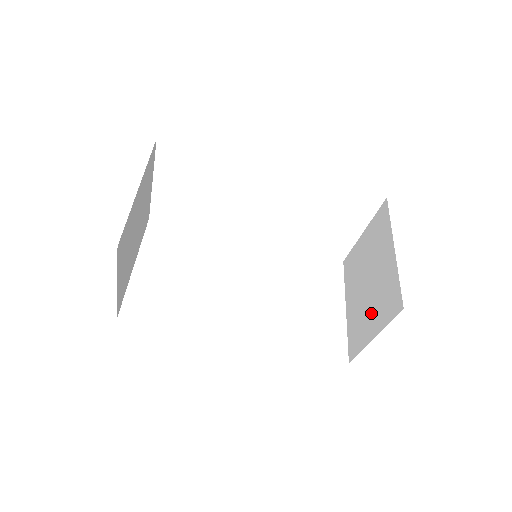
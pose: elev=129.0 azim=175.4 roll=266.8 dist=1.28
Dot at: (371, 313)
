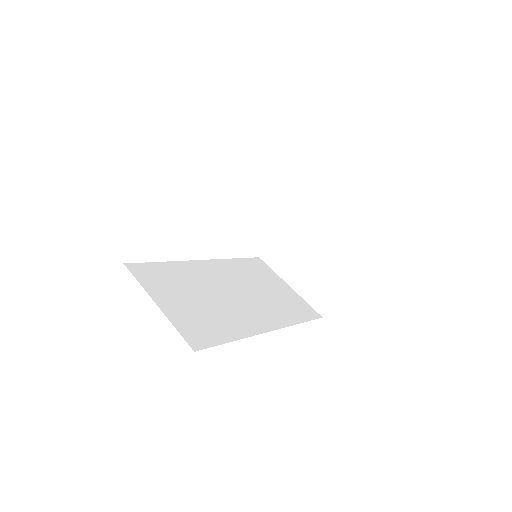
Dot at: (331, 272)
